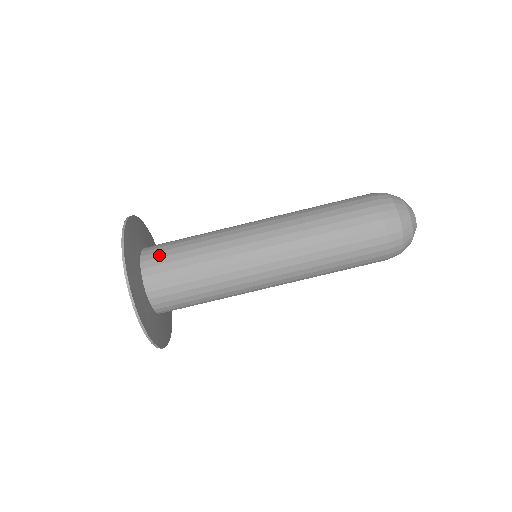
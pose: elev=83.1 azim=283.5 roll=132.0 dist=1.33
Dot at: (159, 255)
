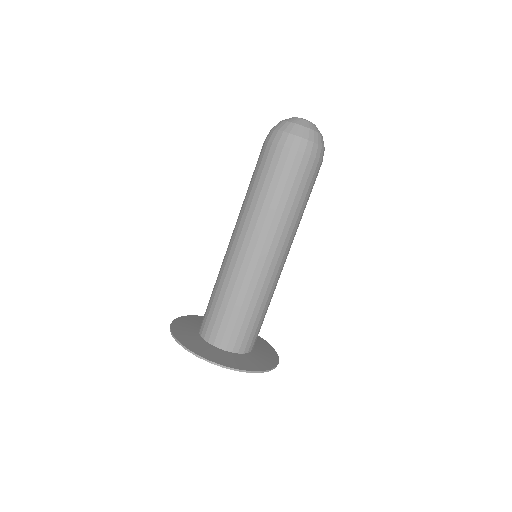
Dot at: (205, 320)
